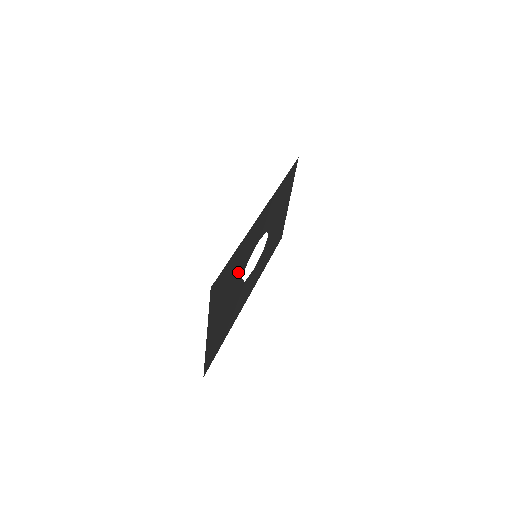
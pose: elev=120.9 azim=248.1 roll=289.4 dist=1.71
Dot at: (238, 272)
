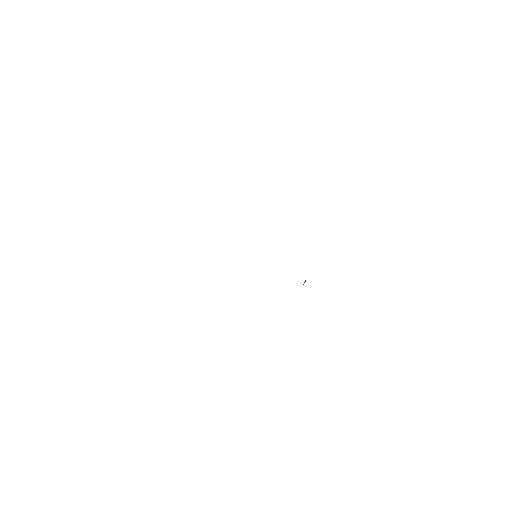
Dot at: occluded
